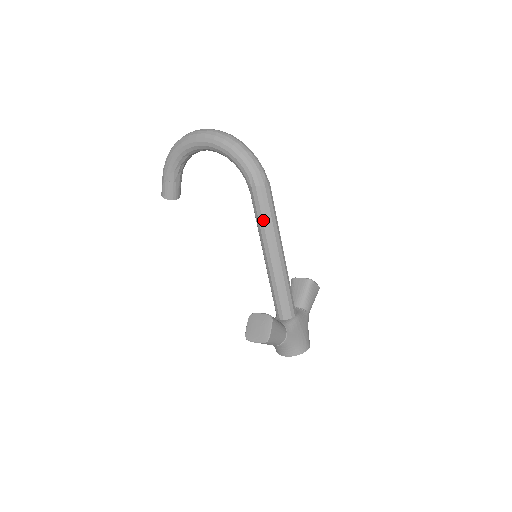
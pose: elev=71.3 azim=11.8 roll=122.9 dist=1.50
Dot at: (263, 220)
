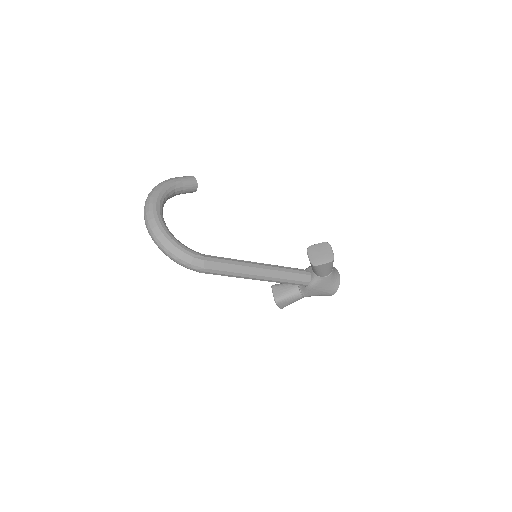
Dot at: occluded
